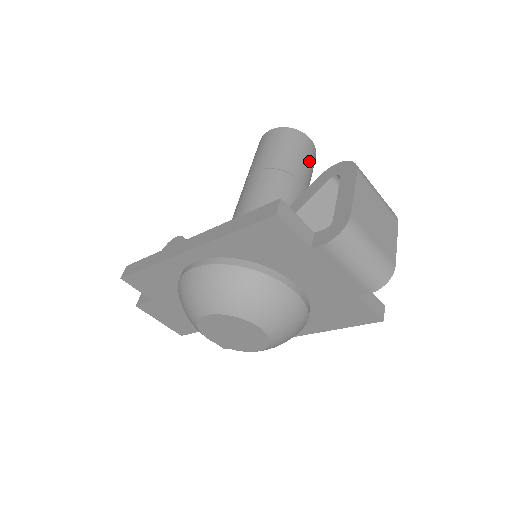
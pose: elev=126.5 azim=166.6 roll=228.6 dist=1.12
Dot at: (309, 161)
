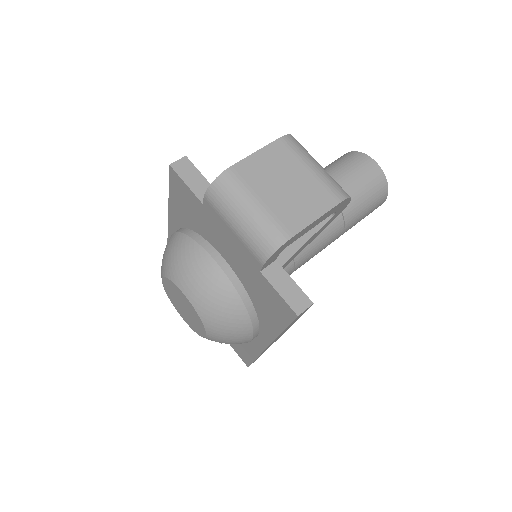
Dot at: (360, 180)
